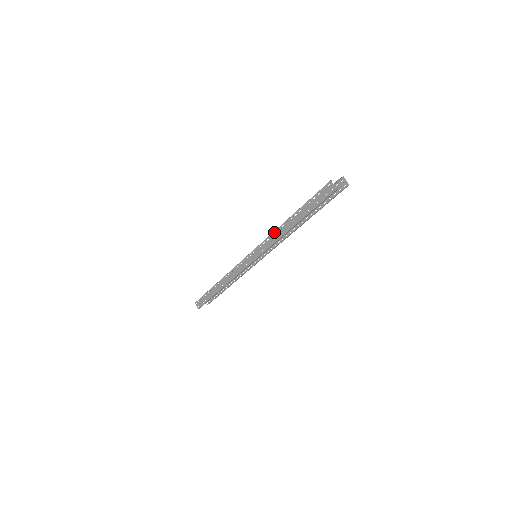
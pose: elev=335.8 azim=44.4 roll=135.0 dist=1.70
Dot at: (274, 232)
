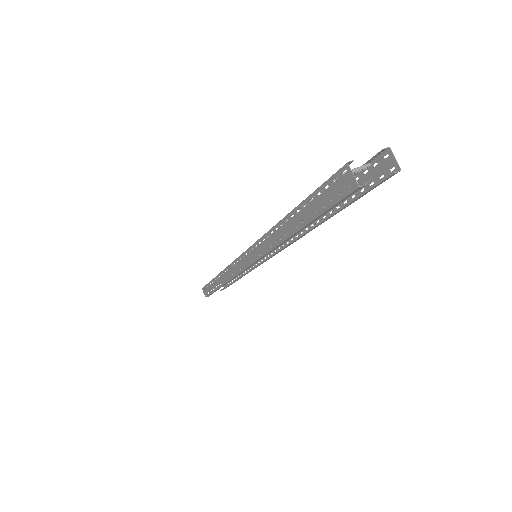
Dot at: (266, 234)
